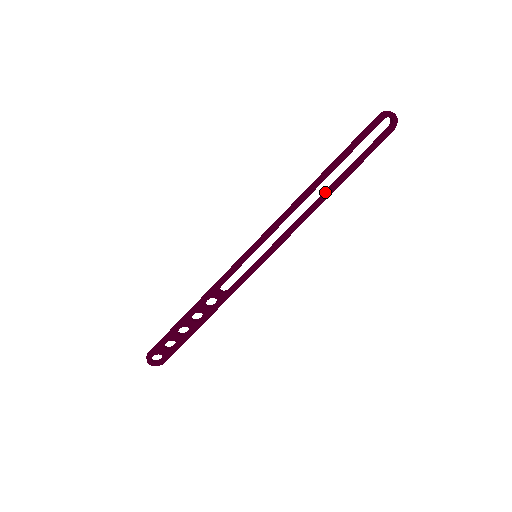
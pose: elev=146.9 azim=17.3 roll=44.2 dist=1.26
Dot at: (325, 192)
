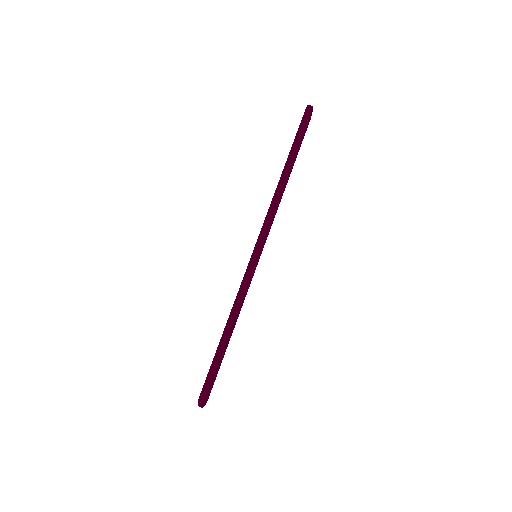
Dot at: (284, 182)
